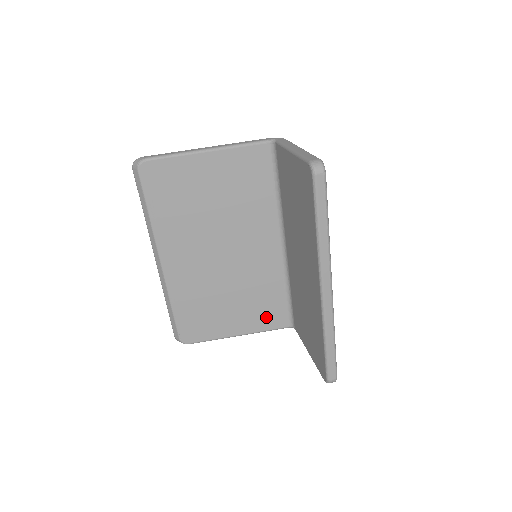
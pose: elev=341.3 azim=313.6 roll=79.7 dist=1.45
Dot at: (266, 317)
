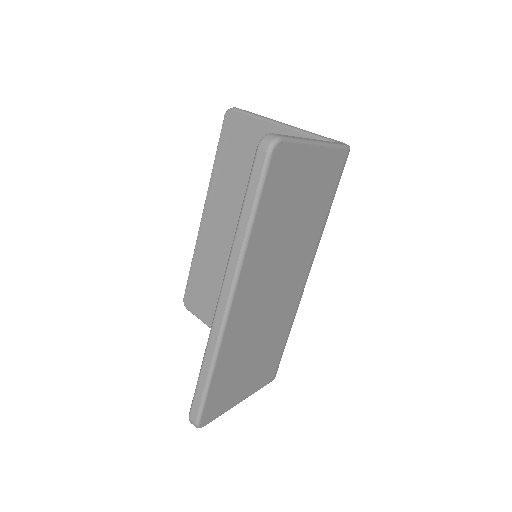
Dot at: occluded
